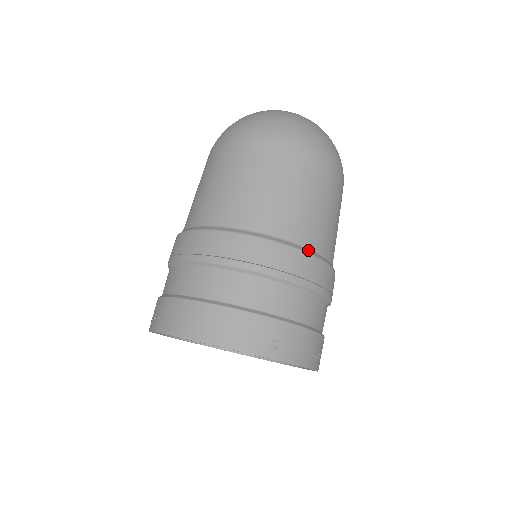
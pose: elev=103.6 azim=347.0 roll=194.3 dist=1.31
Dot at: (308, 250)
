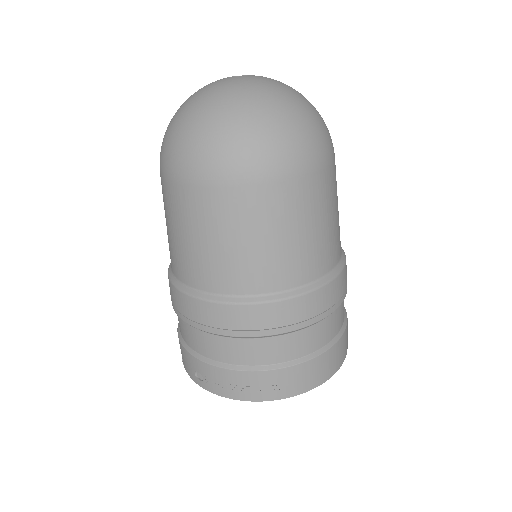
Dot at: (341, 248)
